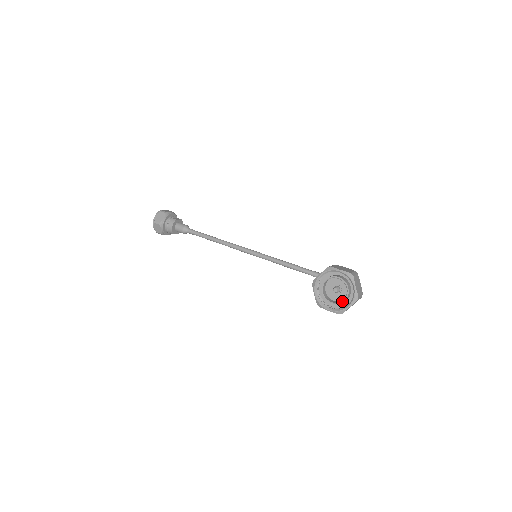
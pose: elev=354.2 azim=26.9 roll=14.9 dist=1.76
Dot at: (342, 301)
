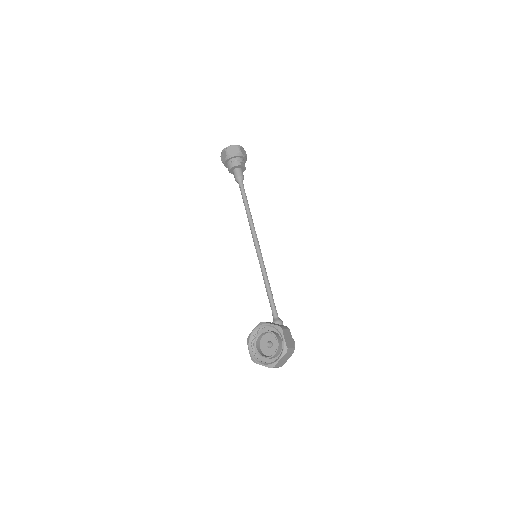
Dot at: (262, 356)
